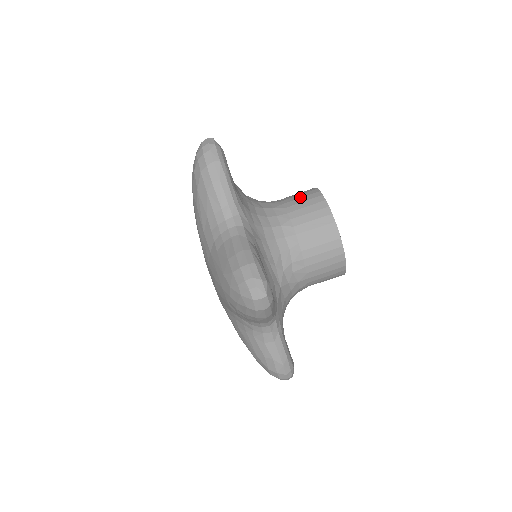
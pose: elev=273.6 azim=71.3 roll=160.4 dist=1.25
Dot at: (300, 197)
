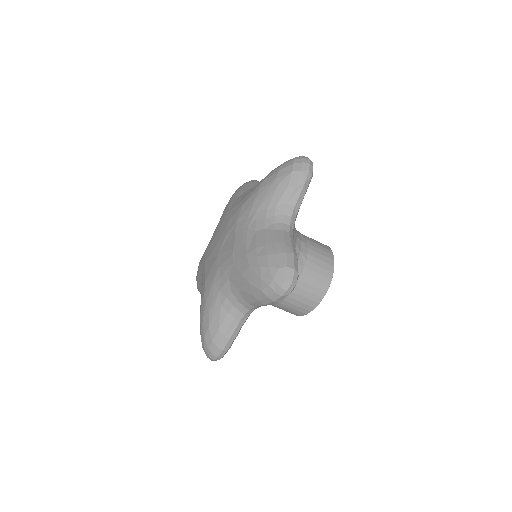
Dot at: (313, 285)
